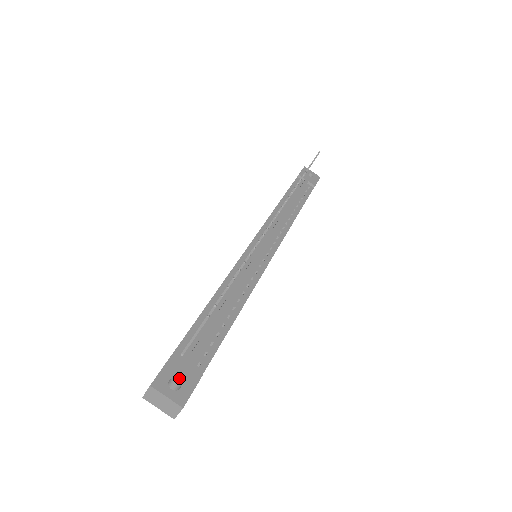
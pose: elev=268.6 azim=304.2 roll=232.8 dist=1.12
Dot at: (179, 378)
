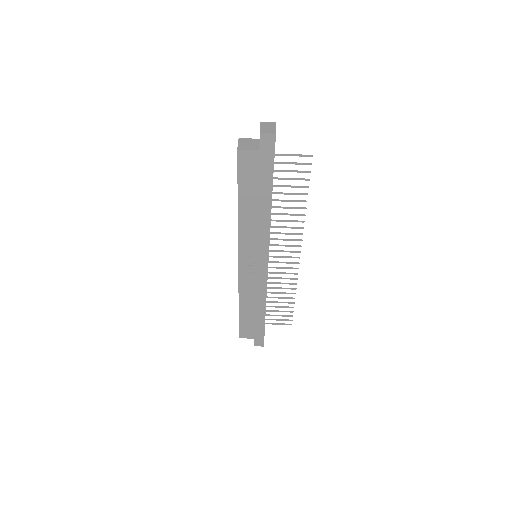
Dot at: occluded
